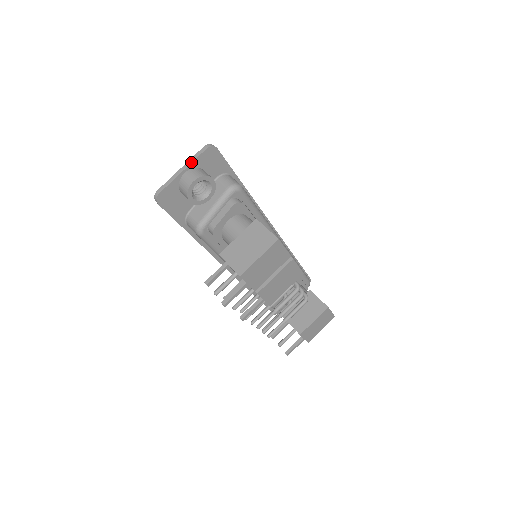
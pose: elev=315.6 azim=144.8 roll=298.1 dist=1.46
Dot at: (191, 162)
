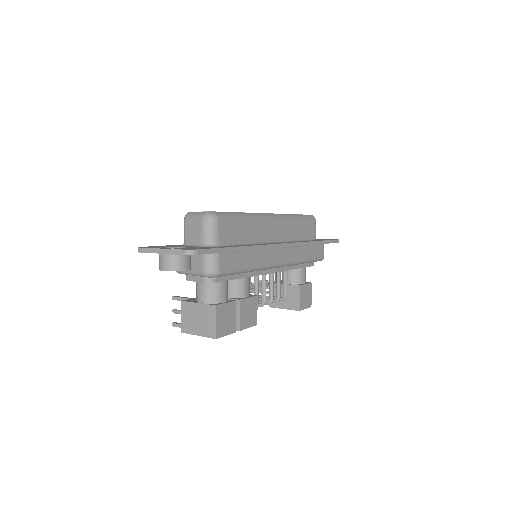
Dot at: (169, 253)
